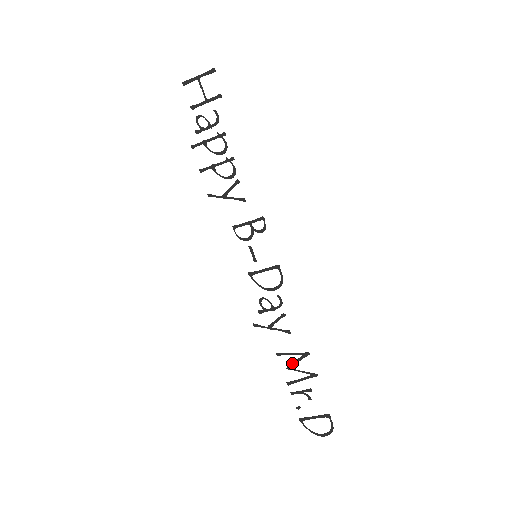
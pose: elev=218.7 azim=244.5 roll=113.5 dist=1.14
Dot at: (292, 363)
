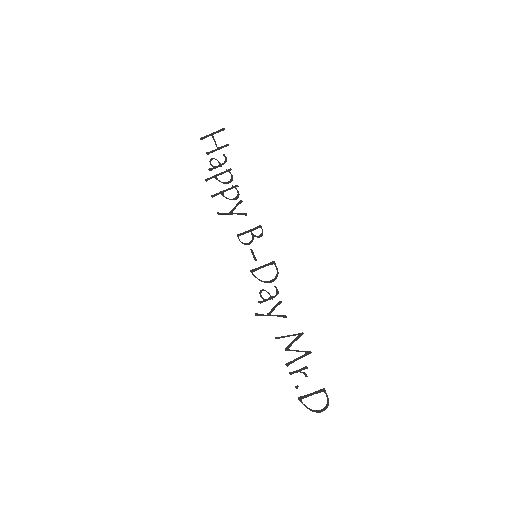
Dot at: (289, 344)
